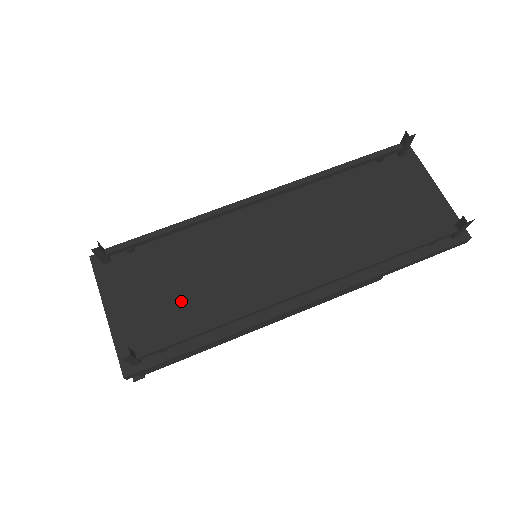
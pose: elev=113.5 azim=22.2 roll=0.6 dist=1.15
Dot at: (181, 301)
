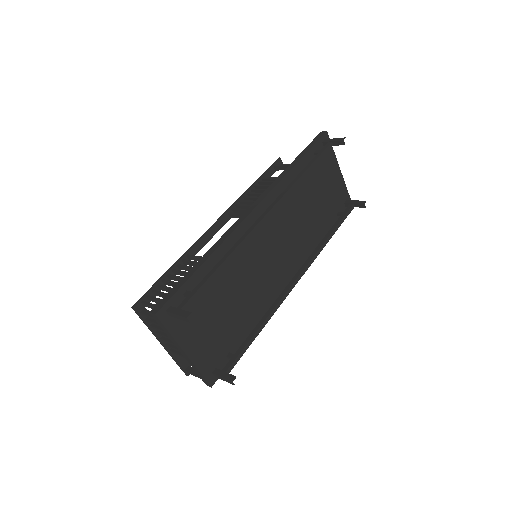
Dot at: (229, 317)
